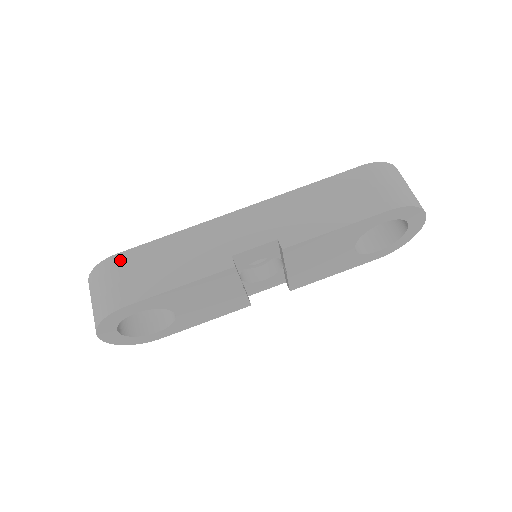
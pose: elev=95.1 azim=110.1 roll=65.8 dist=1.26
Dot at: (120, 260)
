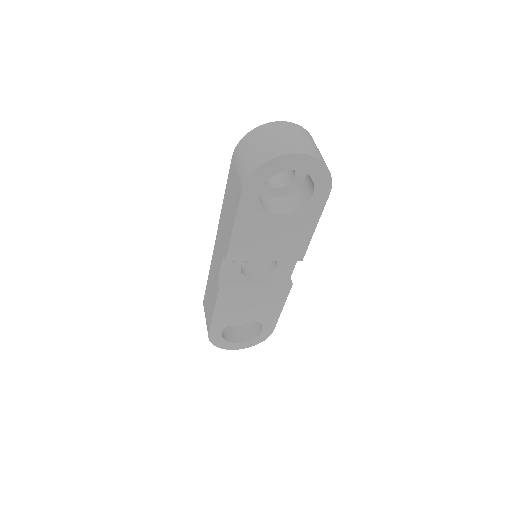
Dot at: (204, 305)
